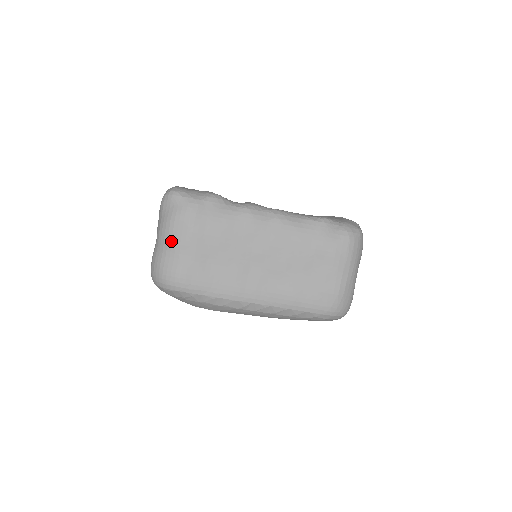
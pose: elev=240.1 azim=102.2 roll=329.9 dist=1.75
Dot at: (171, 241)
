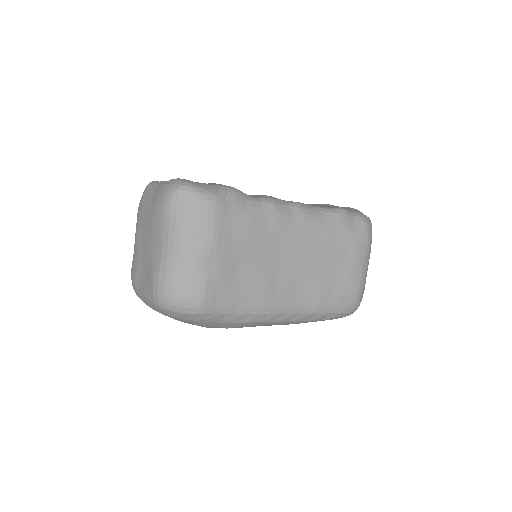
Dot at: (191, 252)
